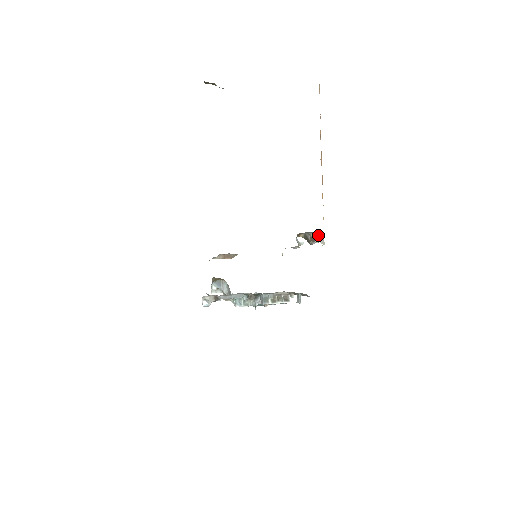
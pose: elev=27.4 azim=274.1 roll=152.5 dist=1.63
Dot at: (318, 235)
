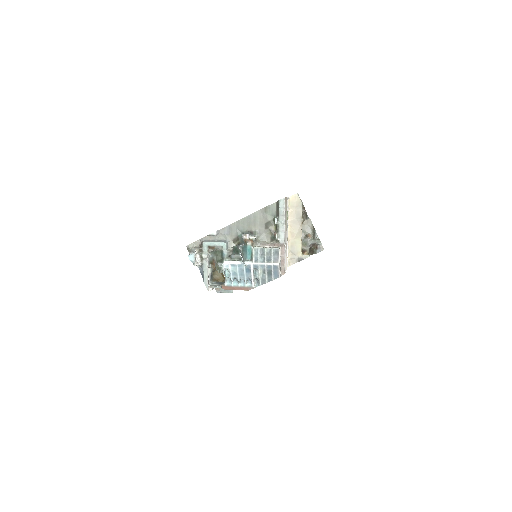
Dot at: occluded
